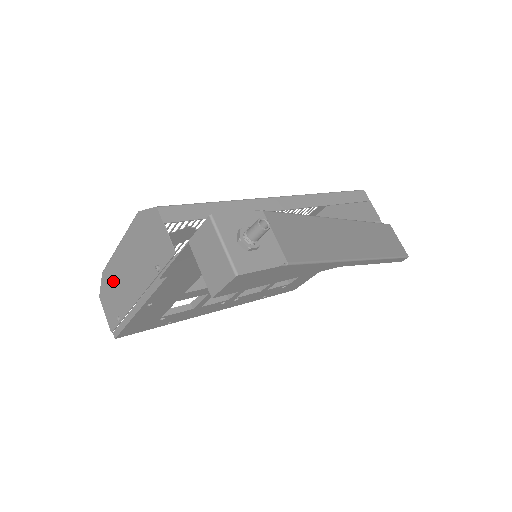
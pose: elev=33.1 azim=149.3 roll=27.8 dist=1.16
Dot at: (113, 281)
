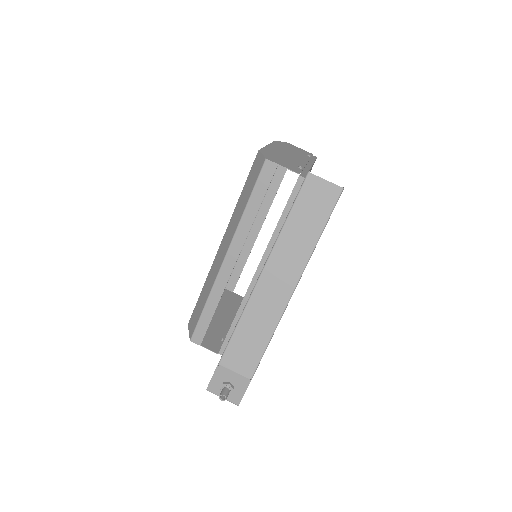
Dot at: (219, 302)
